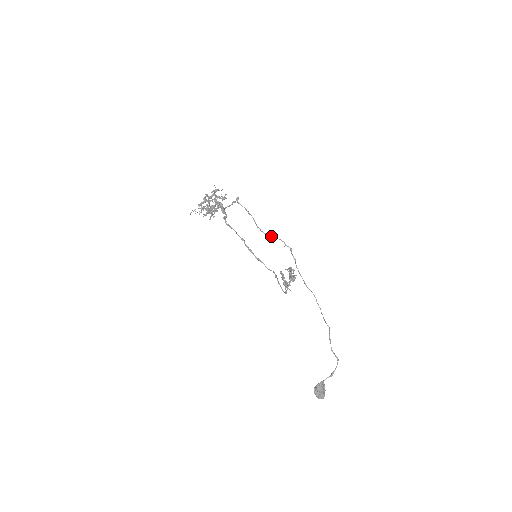
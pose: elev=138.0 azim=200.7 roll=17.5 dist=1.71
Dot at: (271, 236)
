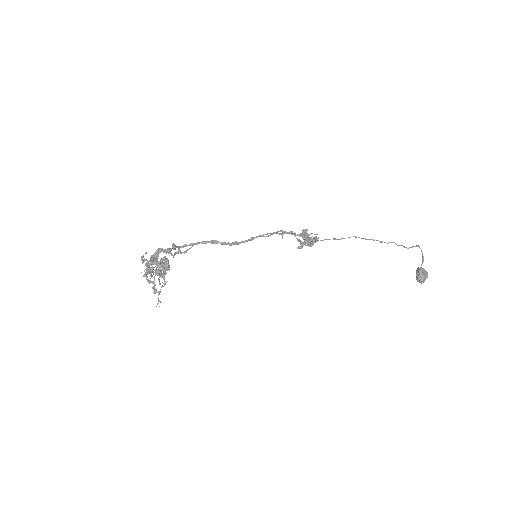
Dot at: occluded
